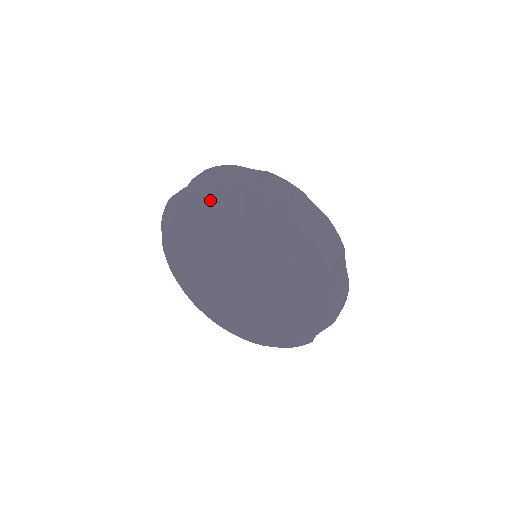
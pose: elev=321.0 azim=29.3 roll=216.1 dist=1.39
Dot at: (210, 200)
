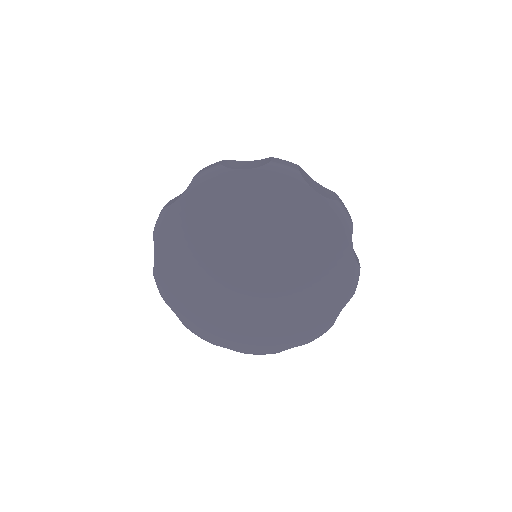
Dot at: (286, 191)
